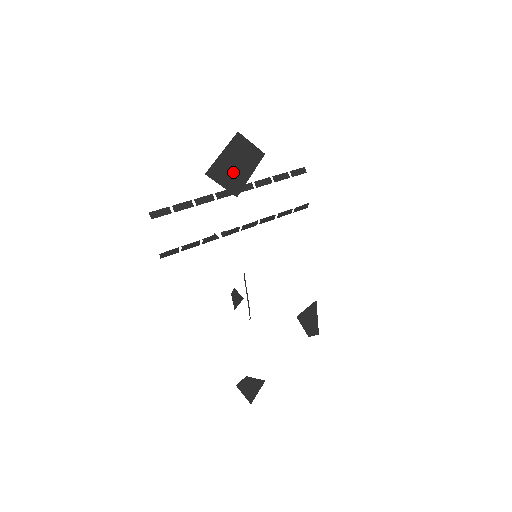
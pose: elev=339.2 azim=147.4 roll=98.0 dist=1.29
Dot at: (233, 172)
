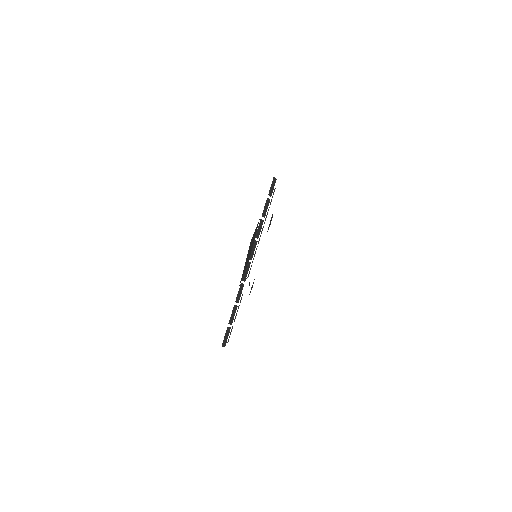
Dot at: (248, 257)
